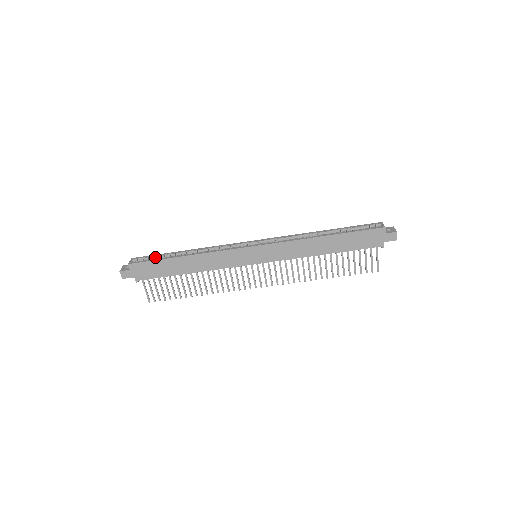
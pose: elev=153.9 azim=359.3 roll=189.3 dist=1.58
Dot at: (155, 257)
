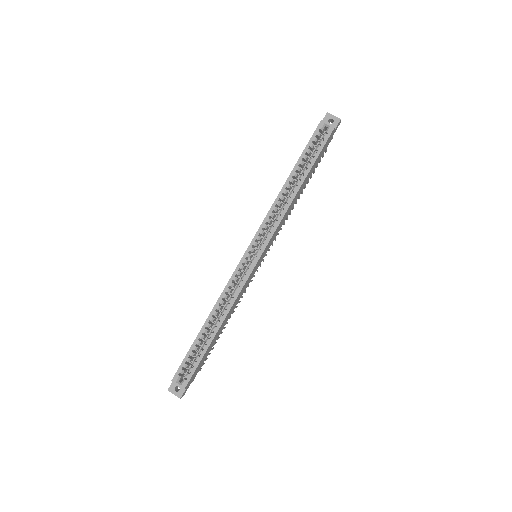
Dot at: (189, 356)
